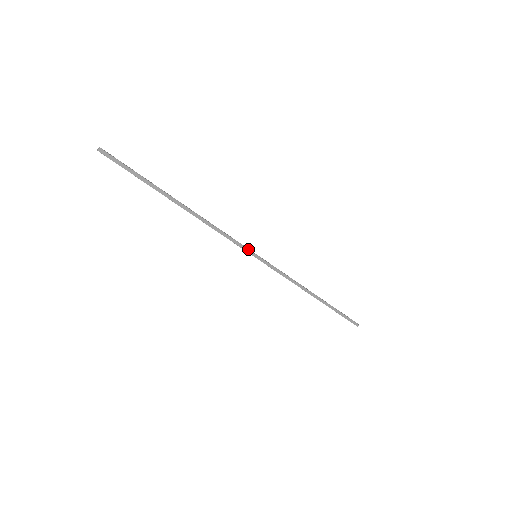
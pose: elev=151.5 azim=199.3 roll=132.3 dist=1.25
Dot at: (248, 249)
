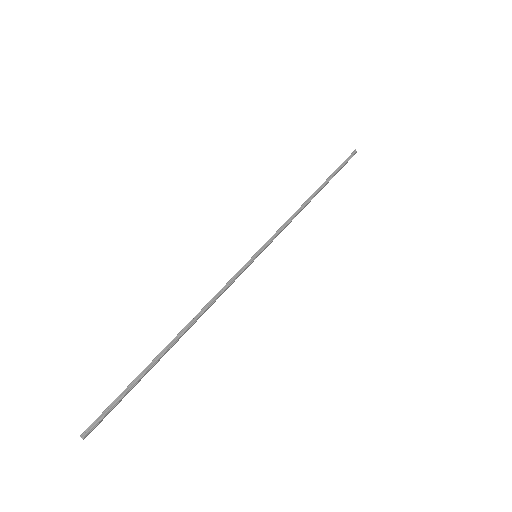
Dot at: (248, 266)
